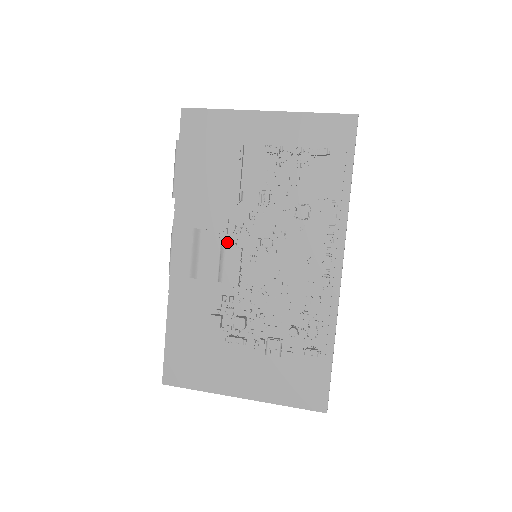
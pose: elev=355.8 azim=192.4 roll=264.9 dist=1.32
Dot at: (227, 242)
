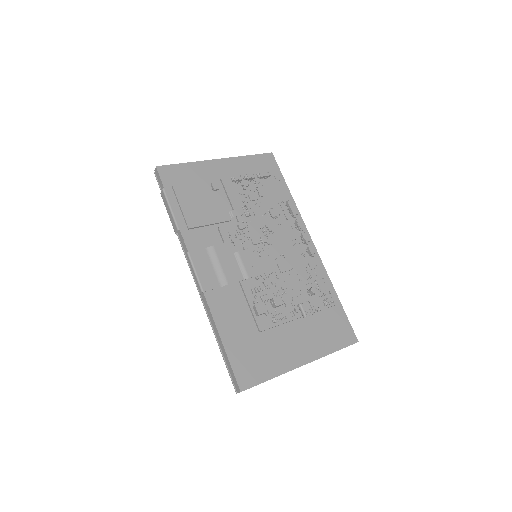
Dot at: (236, 249)
